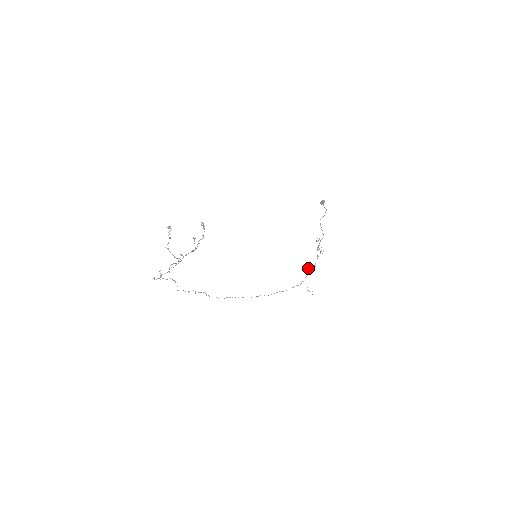
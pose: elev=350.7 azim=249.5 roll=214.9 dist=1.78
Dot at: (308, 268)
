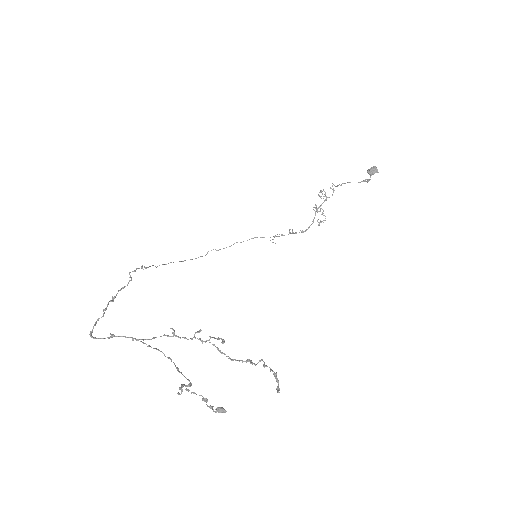
Dot at: (292, 230)
